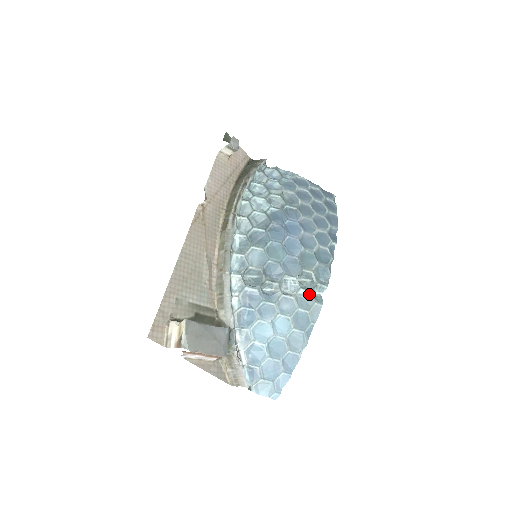
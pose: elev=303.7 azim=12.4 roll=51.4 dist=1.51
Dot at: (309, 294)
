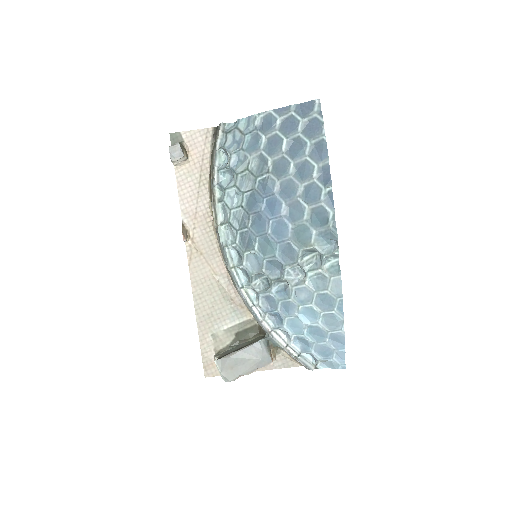
Dot at: (320, 272)
